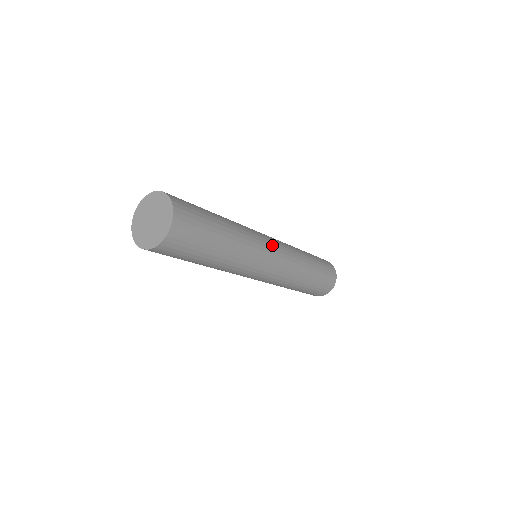
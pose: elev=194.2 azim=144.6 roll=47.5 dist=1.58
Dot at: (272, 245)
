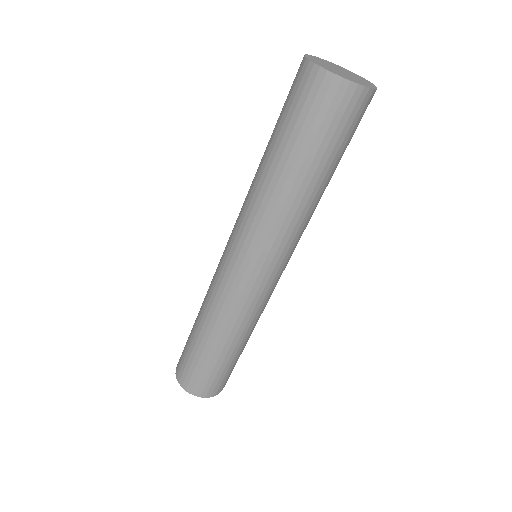
Dot at: occluded
